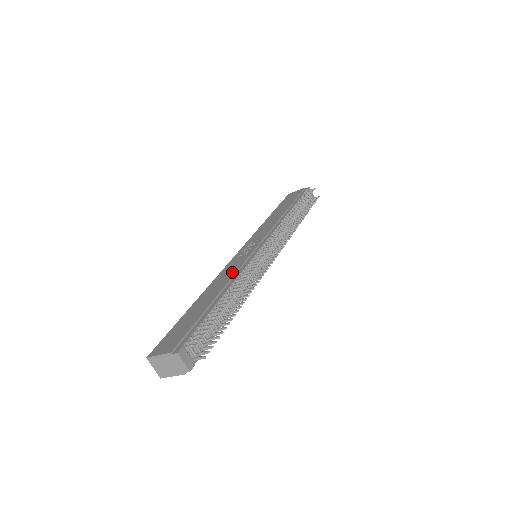
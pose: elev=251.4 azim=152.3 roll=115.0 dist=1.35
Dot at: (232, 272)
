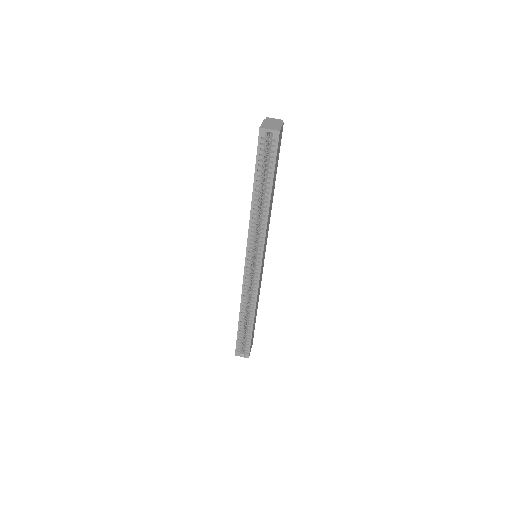
Dot at: occluded
